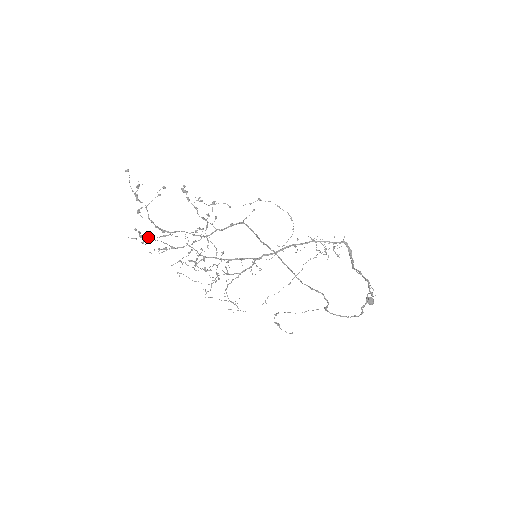
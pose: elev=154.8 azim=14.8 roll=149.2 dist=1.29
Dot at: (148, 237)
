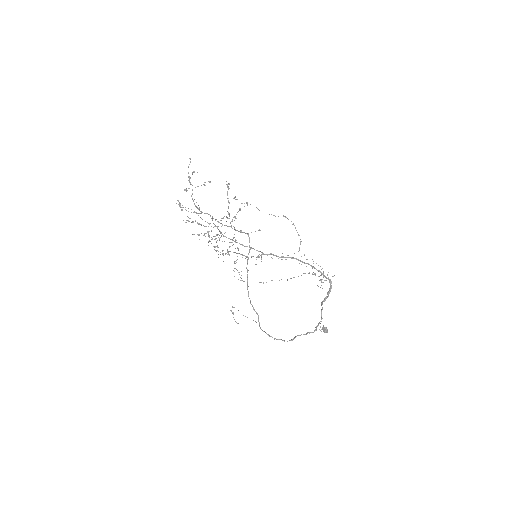
Dot at: (185, 209)
